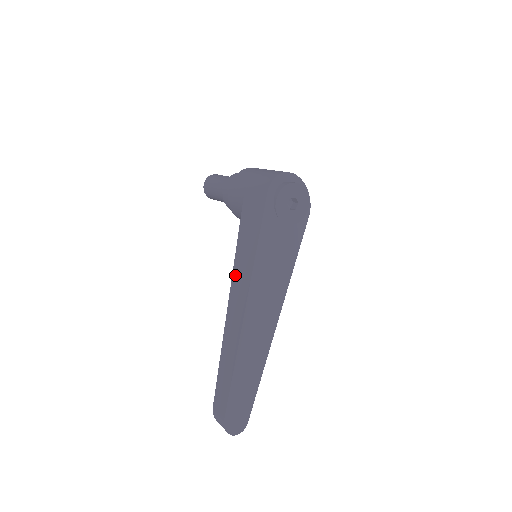
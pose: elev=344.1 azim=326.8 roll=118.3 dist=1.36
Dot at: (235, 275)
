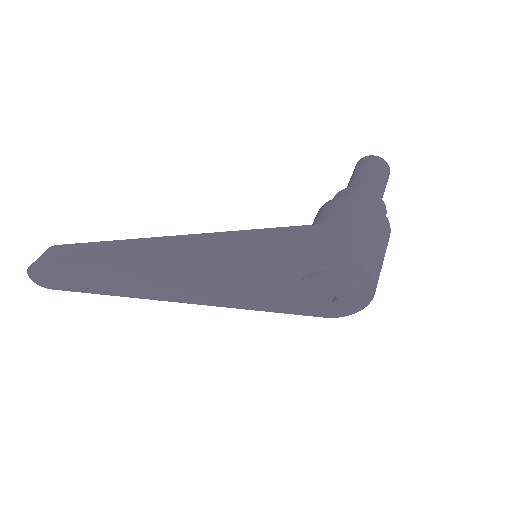
Dot at: (215, 237)
